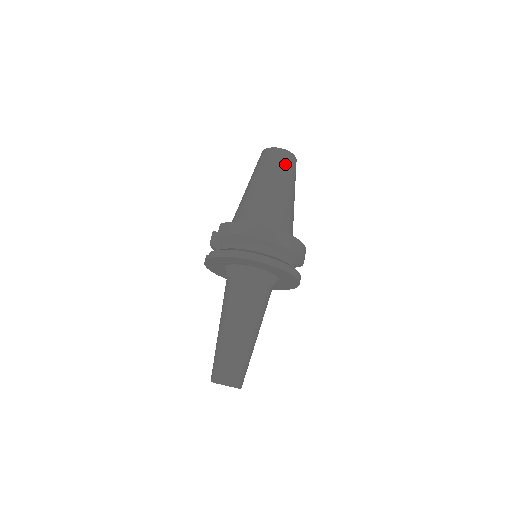
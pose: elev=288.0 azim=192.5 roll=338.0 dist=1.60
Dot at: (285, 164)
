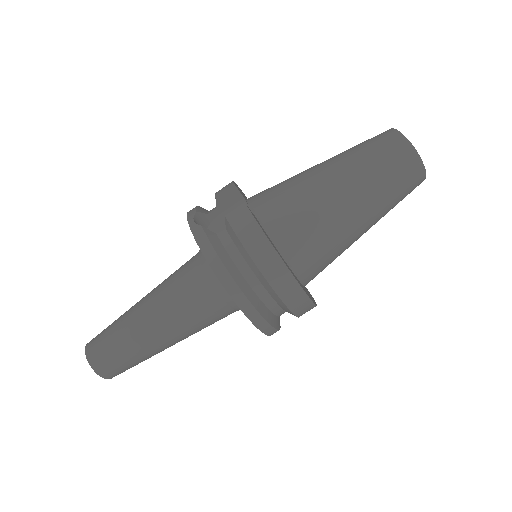
Dot at: (402, 187)
